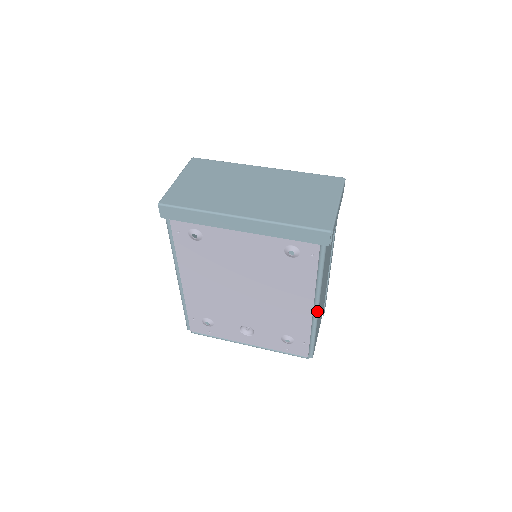
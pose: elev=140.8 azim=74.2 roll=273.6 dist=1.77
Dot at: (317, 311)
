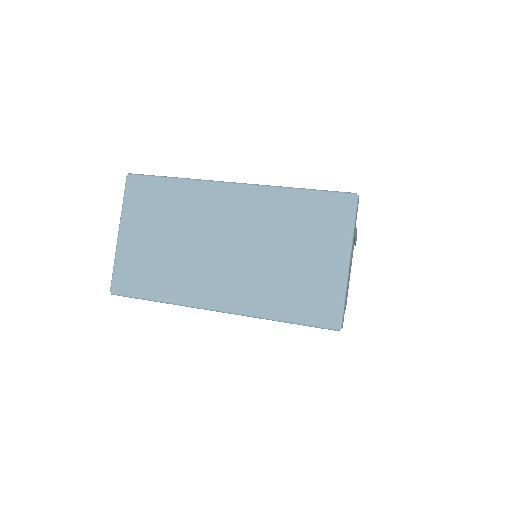
Dot at: occluded
